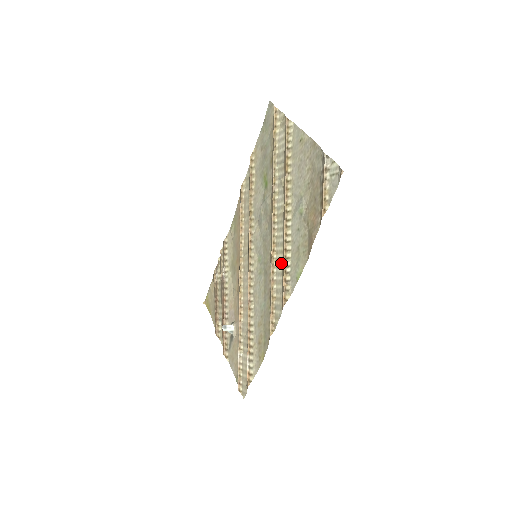
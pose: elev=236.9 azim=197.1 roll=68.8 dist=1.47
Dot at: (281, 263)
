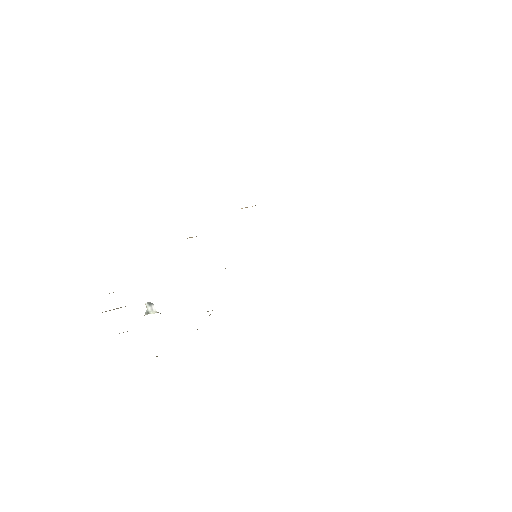
Dot at: occluded
